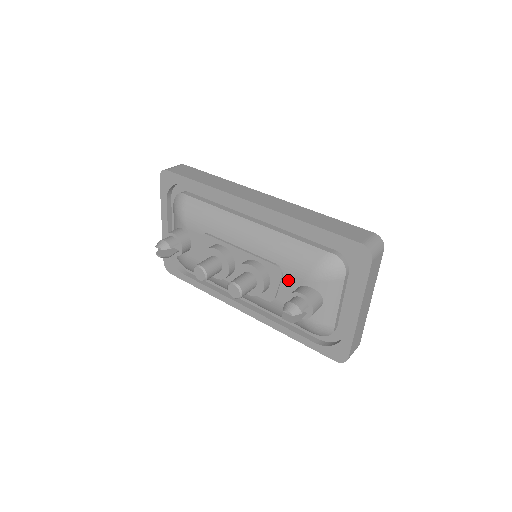
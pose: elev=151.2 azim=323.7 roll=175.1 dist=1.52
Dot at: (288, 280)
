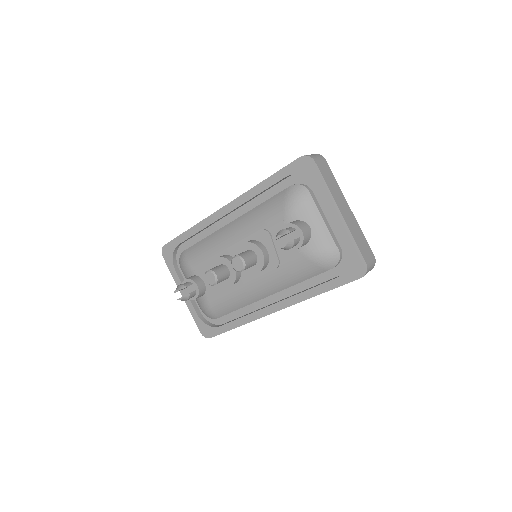
Dot at: (276, 233)
